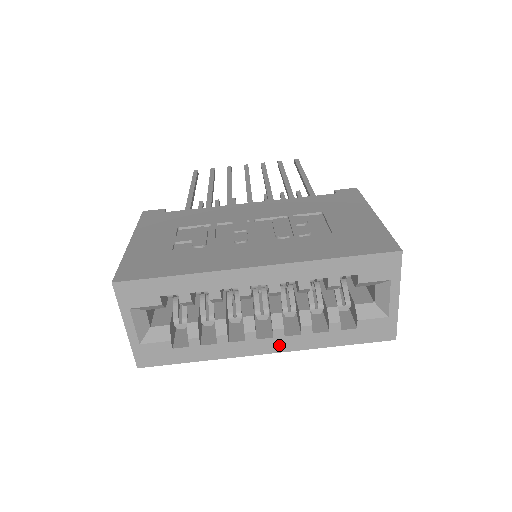
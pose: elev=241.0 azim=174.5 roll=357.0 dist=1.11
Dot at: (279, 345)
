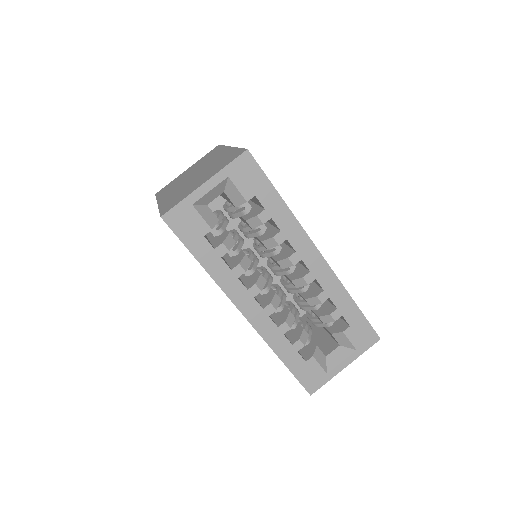
Dot at: (258, 318)
